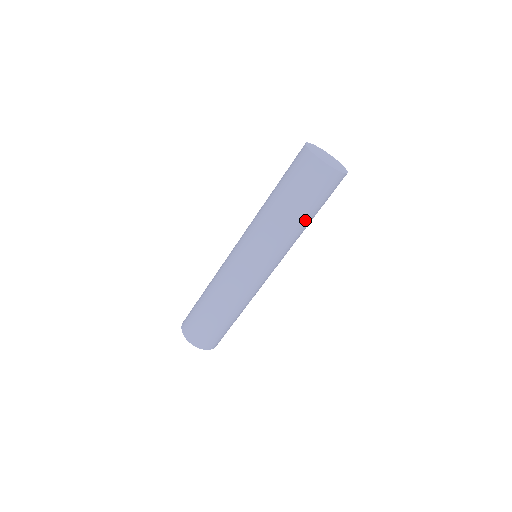
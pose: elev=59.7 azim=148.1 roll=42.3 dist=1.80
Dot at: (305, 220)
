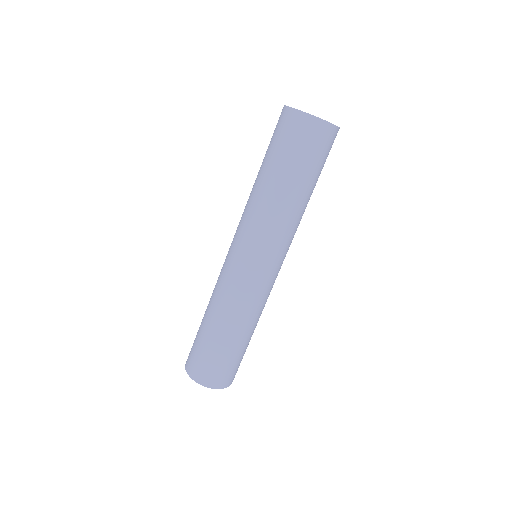
Dot at: (302, 192)
